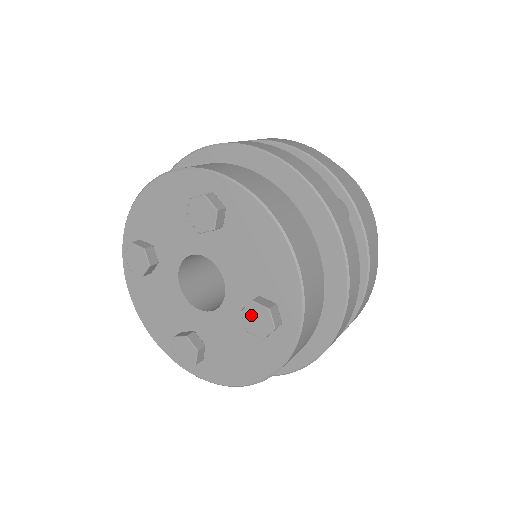
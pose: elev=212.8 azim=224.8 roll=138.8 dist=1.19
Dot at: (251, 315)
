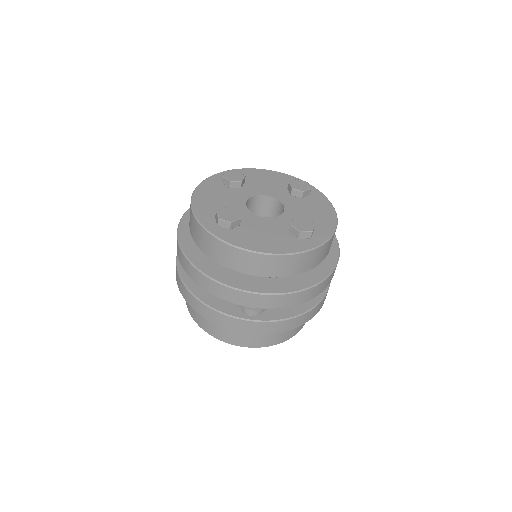
Dot at: (300, 221)
